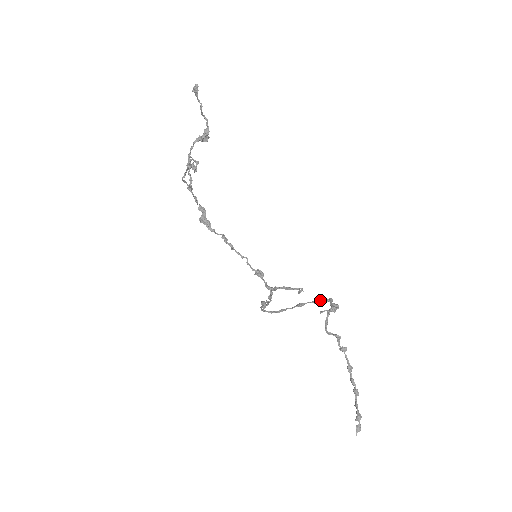
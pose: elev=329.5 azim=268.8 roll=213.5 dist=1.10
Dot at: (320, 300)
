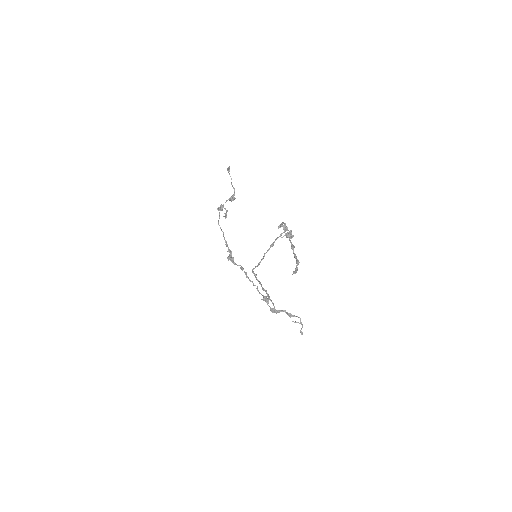
Dot at: (282, 233)
